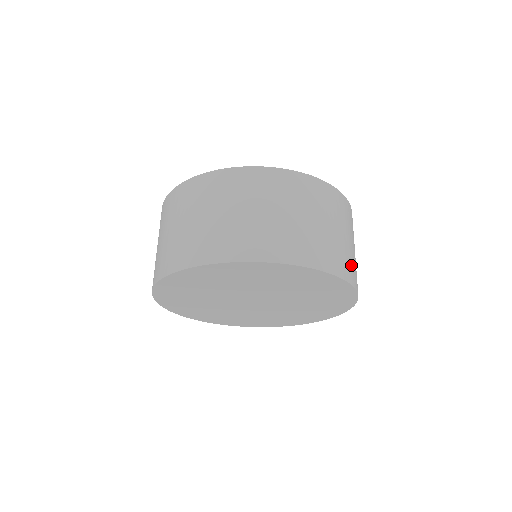
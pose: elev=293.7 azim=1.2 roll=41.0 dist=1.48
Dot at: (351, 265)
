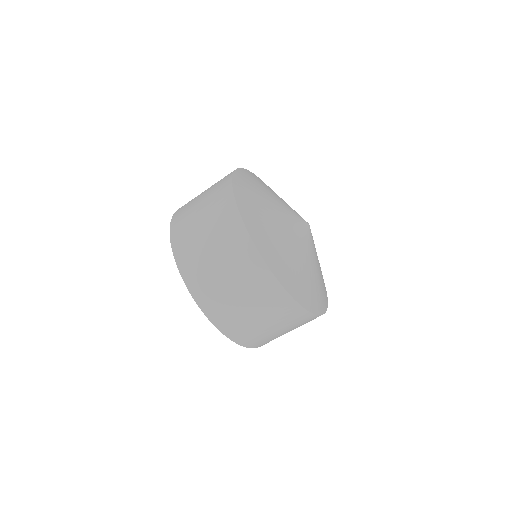
Dot at: (269, 341)
